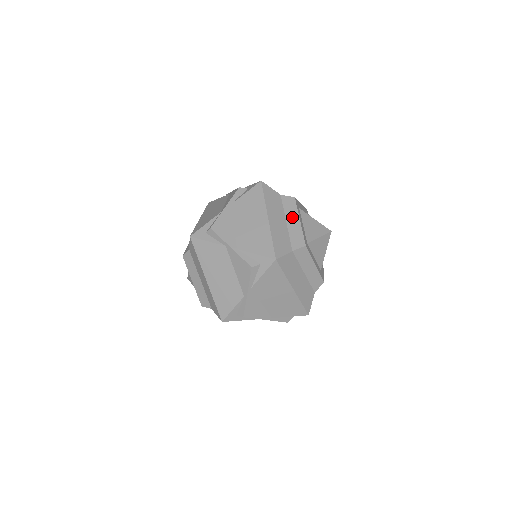
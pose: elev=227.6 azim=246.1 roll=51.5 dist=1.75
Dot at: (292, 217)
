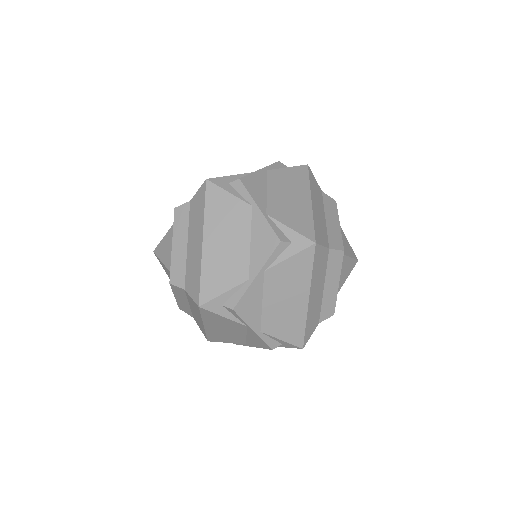
Dot at: (332, 217)
